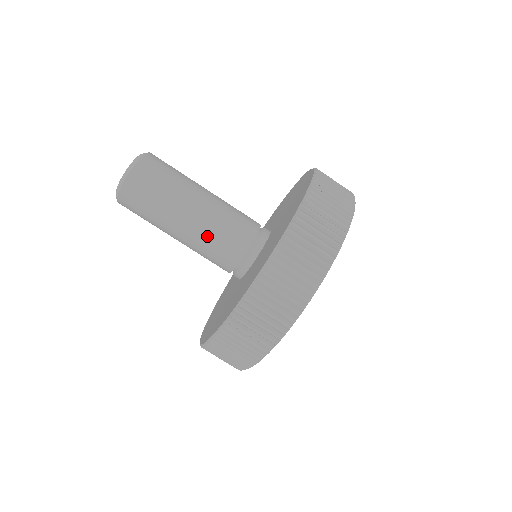
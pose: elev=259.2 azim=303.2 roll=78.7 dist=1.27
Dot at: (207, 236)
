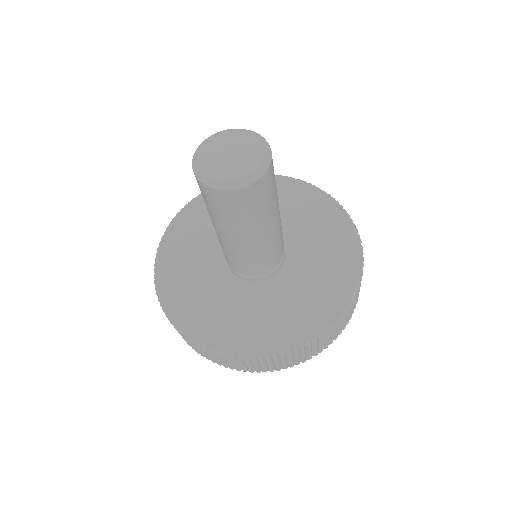
Dot at: (267, 249)
